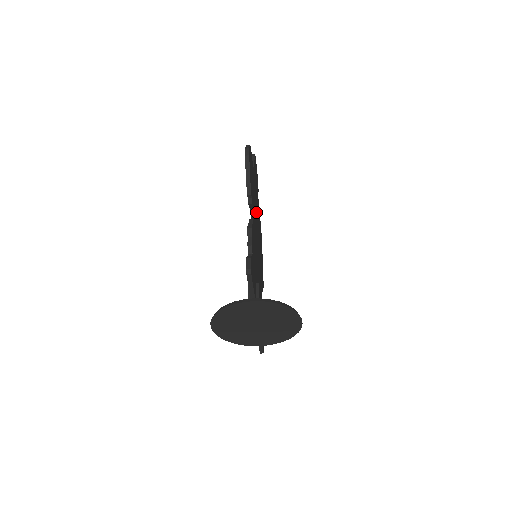
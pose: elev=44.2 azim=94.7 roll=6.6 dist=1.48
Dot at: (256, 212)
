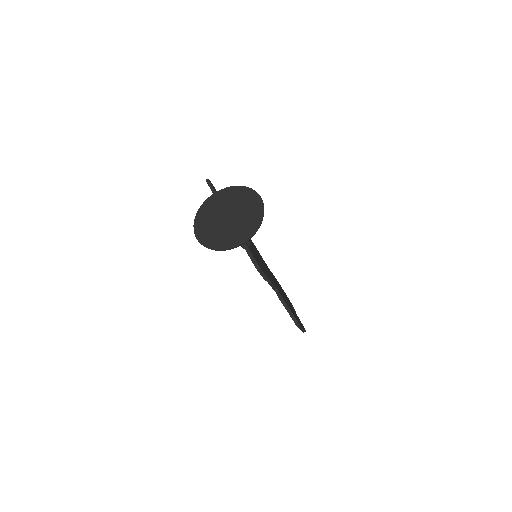
Dot at: occluded
